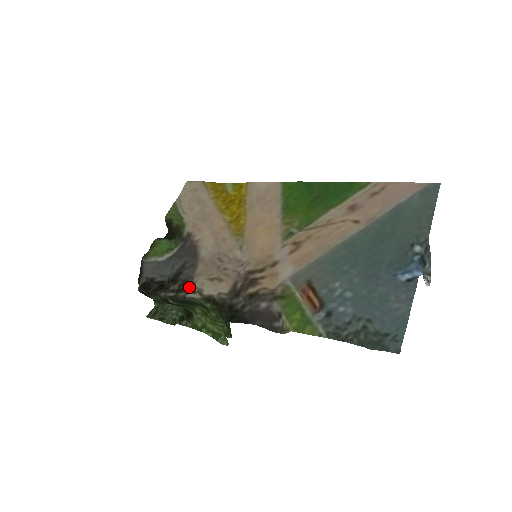
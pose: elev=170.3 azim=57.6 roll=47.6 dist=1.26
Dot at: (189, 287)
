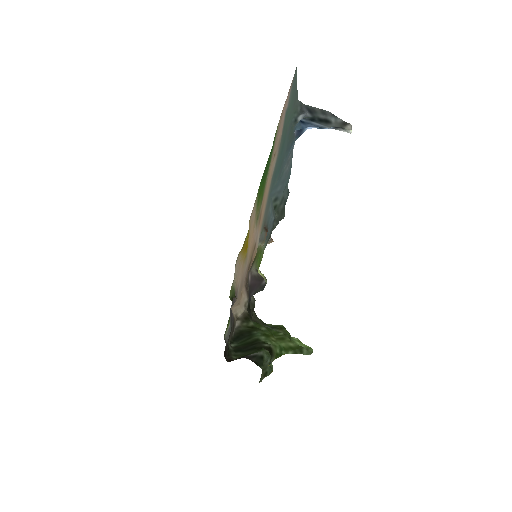
Dot at: occluded
